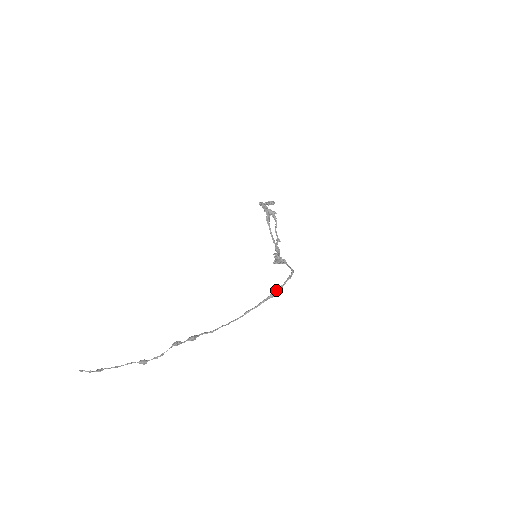
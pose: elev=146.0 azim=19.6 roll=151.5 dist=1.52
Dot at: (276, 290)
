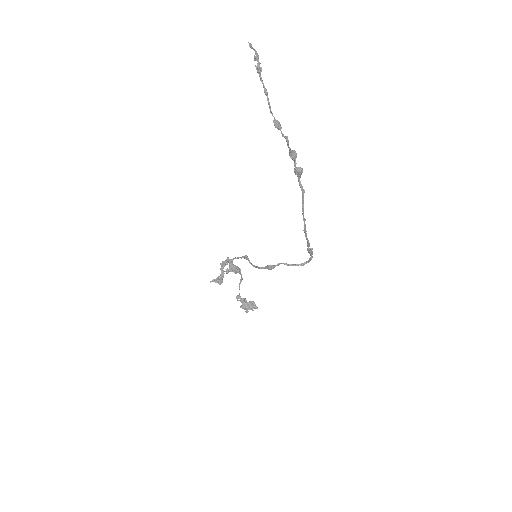
Dot at: (311, 250)
